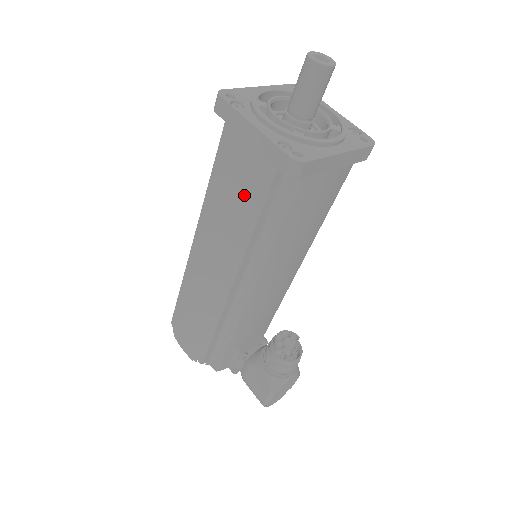
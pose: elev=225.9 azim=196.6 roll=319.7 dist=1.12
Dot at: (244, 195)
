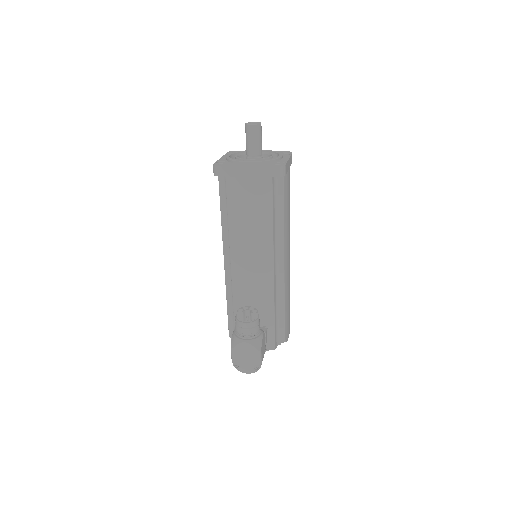
Dot at: occluded
